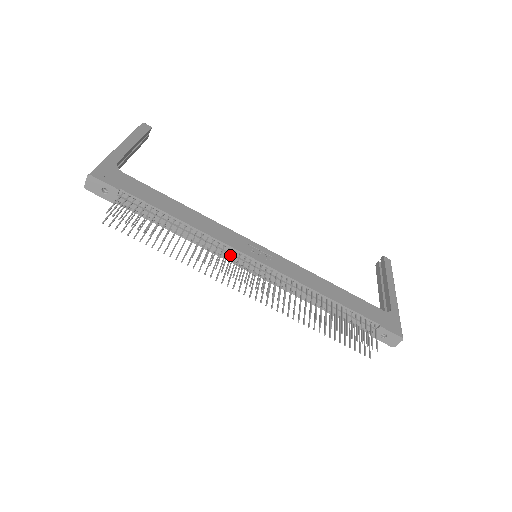
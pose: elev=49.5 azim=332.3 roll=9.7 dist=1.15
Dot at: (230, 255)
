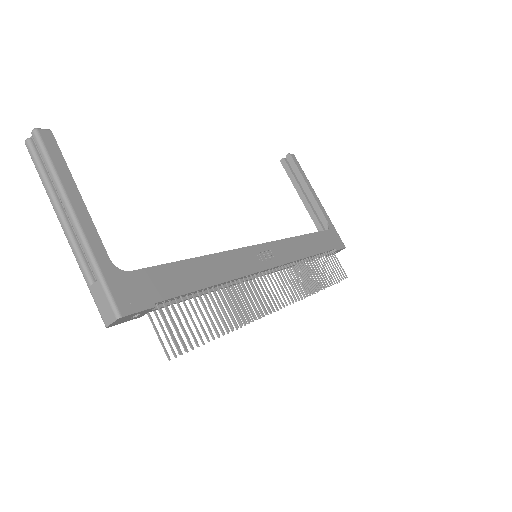
Dot at: (250, 279)
